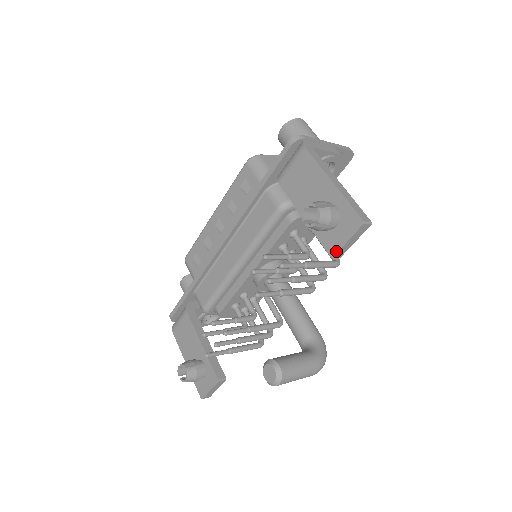
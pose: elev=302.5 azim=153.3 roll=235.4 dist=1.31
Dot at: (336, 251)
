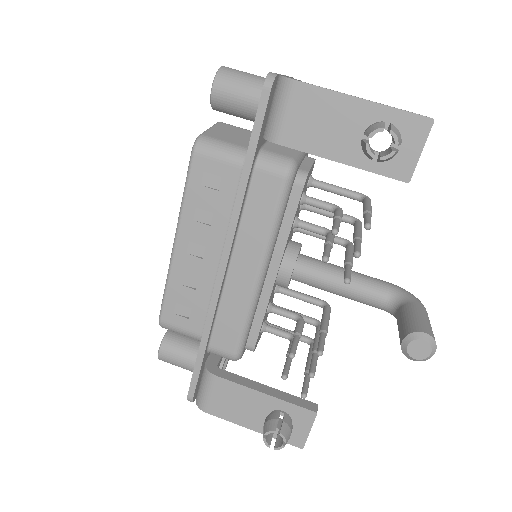
Dot at: (411, 172)
